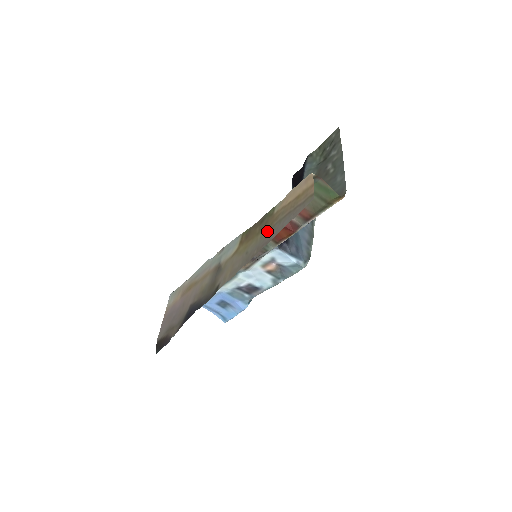
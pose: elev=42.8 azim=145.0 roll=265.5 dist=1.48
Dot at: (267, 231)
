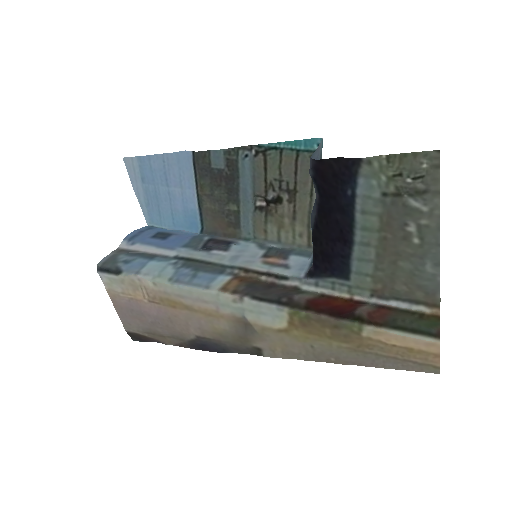
Dot at: (352, 350)
